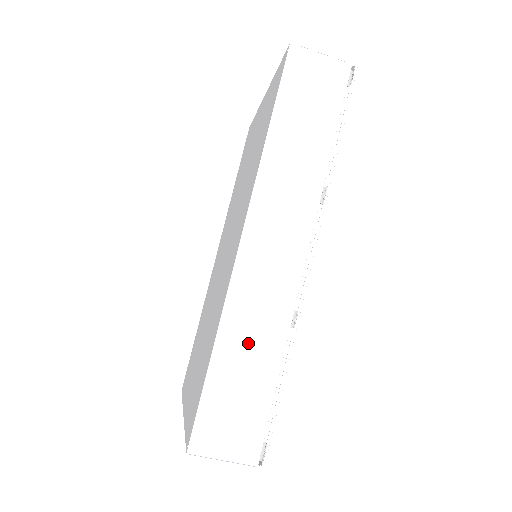
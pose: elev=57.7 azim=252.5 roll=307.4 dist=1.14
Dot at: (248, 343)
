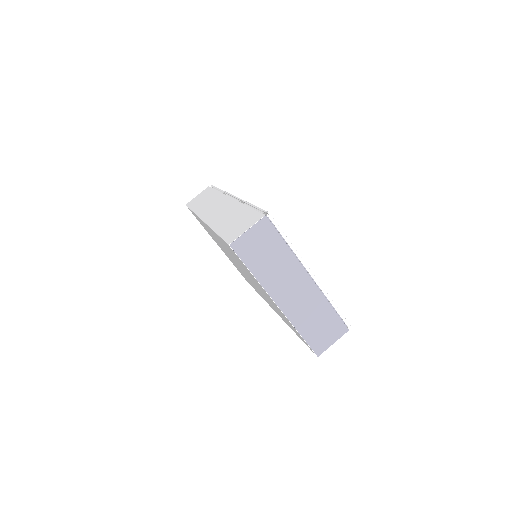
Dot at: (227, 218)
